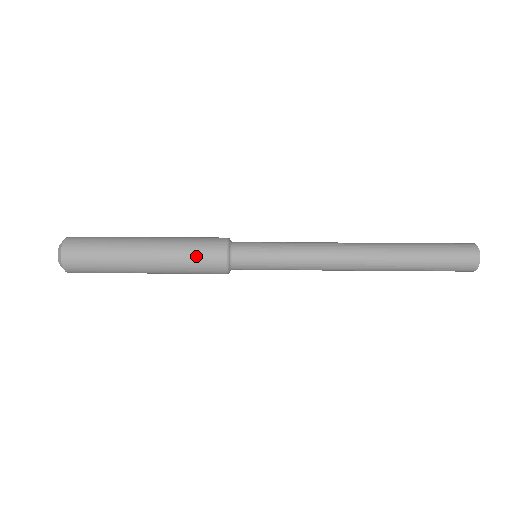
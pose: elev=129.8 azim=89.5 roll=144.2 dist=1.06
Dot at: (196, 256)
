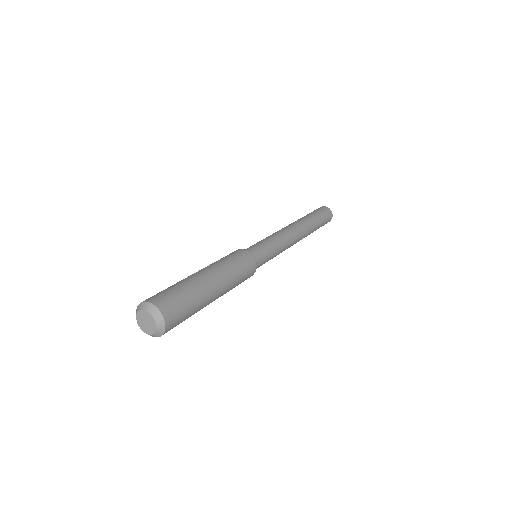
Dot at: (240, 265)
